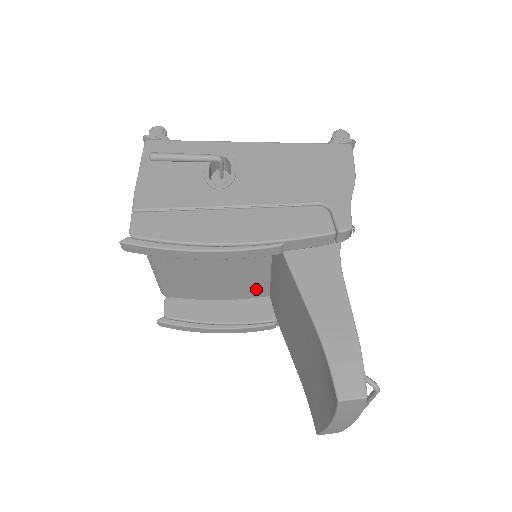
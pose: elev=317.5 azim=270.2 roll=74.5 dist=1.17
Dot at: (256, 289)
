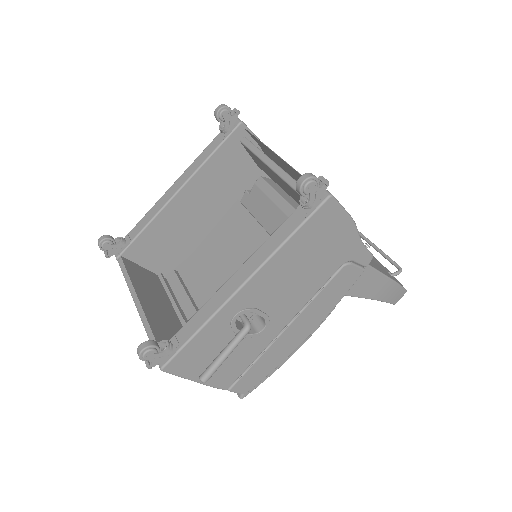
Dot at: occluded
